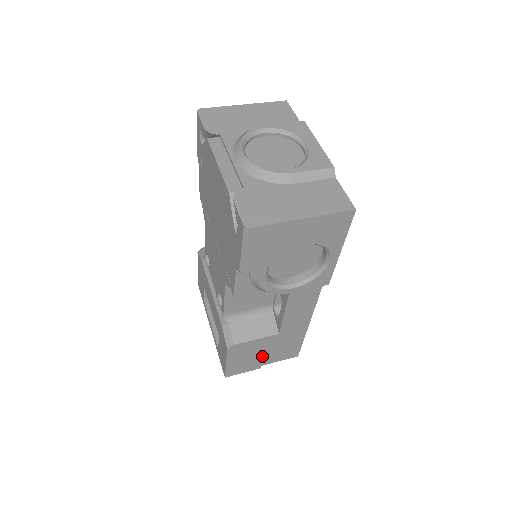
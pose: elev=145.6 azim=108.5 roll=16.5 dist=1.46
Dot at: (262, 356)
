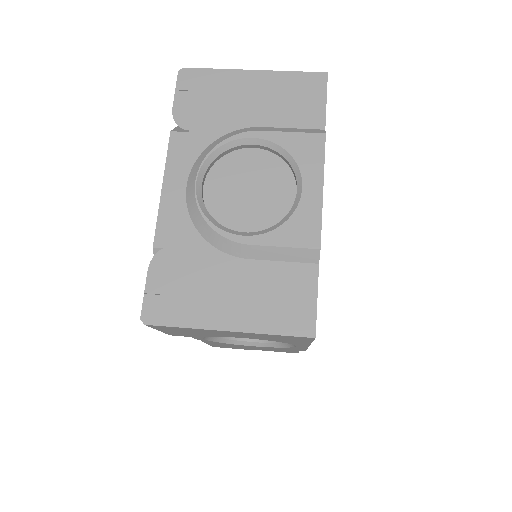
Dot at: occluded
